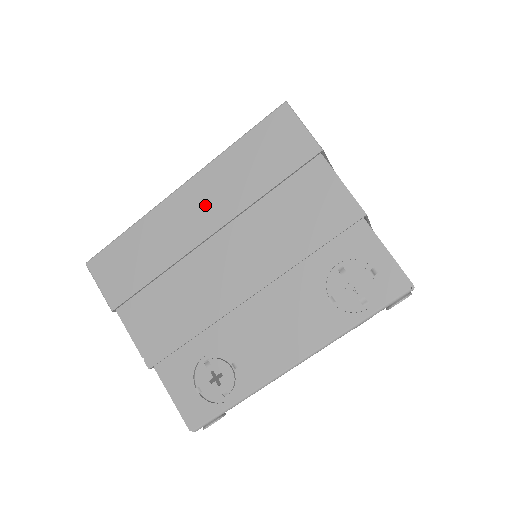
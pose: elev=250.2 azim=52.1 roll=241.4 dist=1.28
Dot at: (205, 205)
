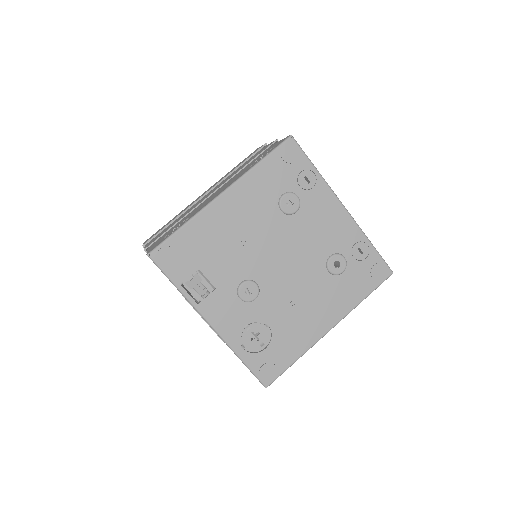
Dot at: occluded
